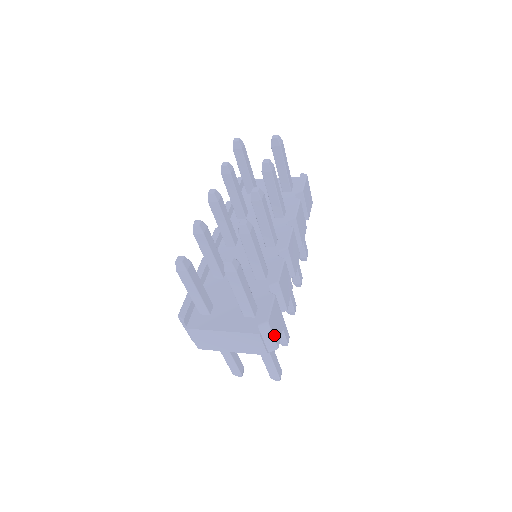
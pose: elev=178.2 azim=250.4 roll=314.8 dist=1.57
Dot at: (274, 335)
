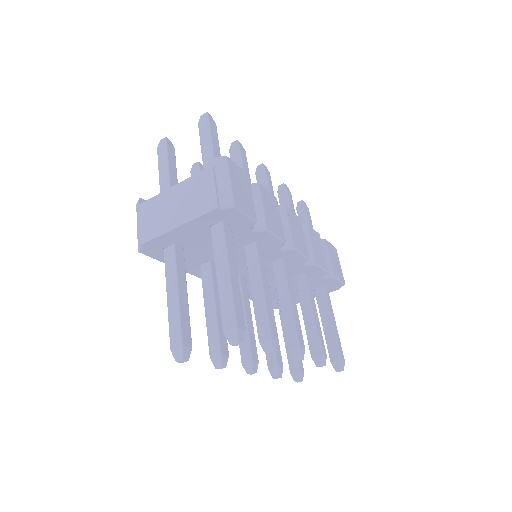
Dot at: (232, 184)
